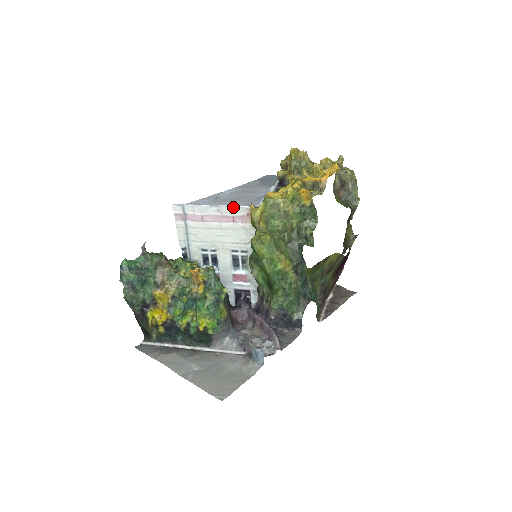
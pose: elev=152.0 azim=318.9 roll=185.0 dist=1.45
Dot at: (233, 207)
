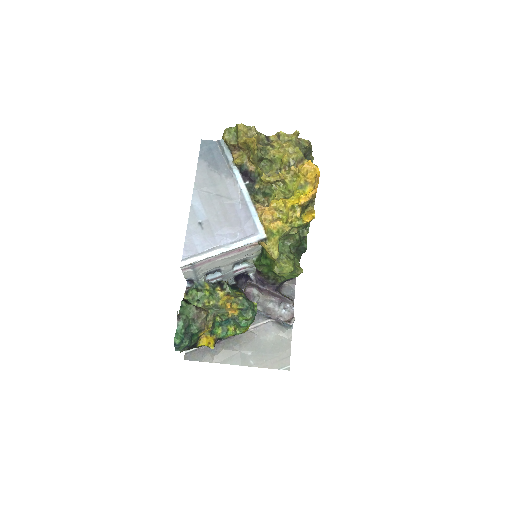
Dot at: (241, 246)
